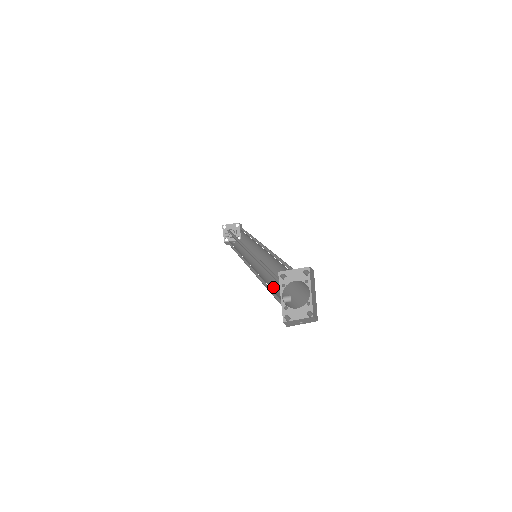
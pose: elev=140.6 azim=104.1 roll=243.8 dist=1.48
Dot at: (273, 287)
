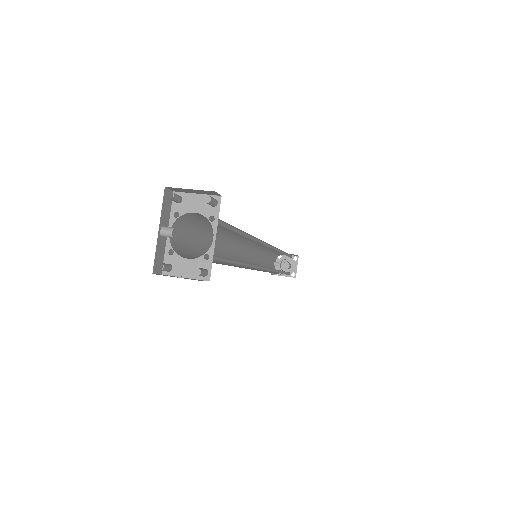
Dot at: (217, 262)
